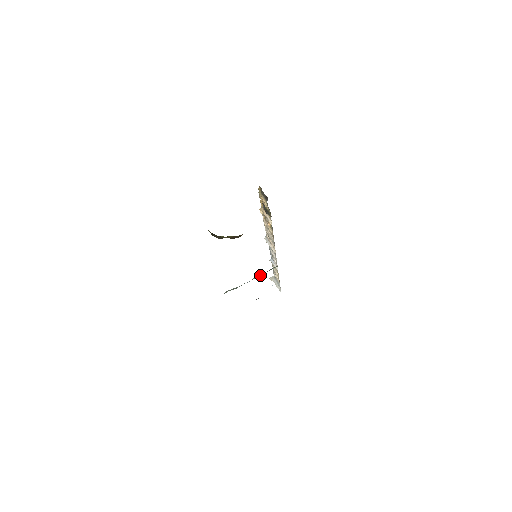
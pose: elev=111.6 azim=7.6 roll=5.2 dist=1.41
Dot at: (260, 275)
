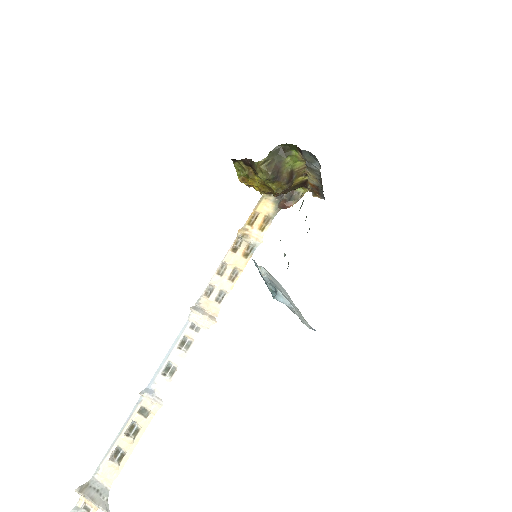
Dot at: occluded
